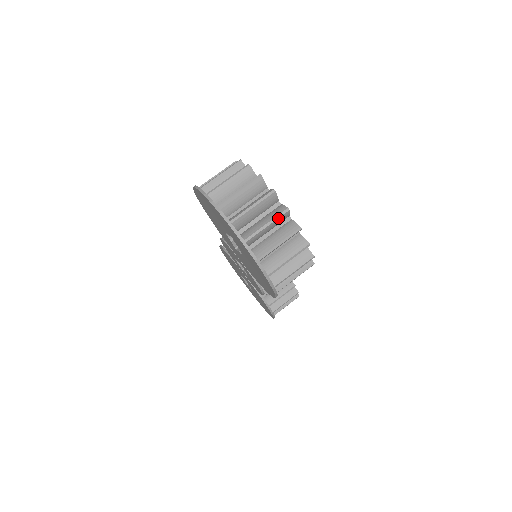
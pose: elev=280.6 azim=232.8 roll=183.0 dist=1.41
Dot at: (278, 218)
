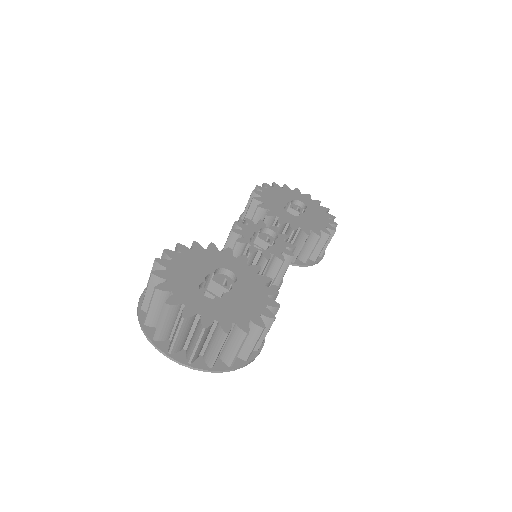
Dot at: (201, 338)
